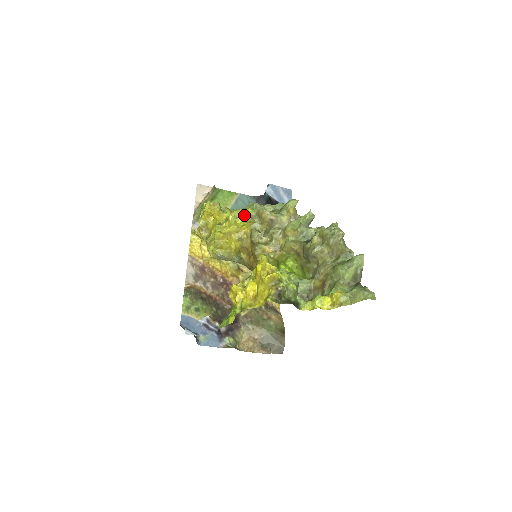
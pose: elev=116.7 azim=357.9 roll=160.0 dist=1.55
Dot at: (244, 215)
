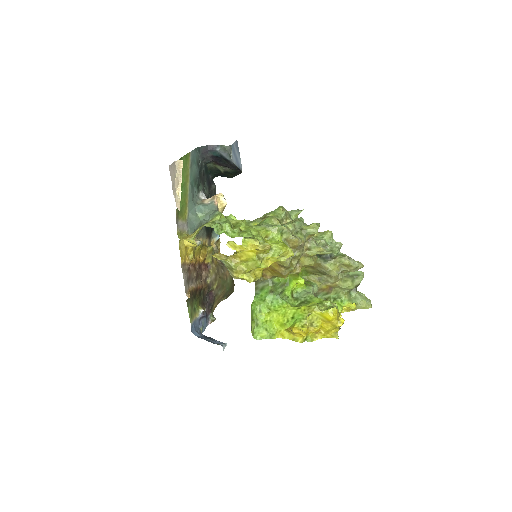
Dot at: occluded
